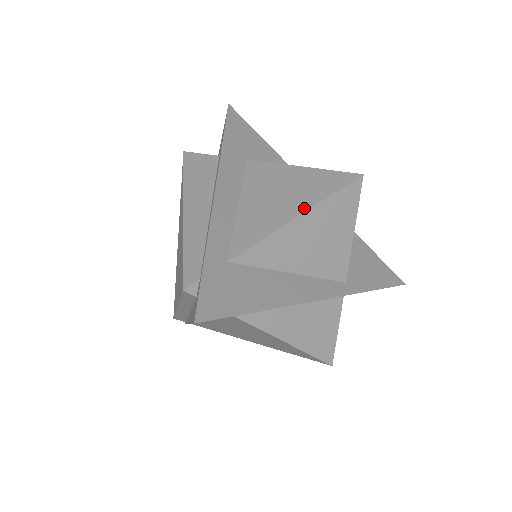
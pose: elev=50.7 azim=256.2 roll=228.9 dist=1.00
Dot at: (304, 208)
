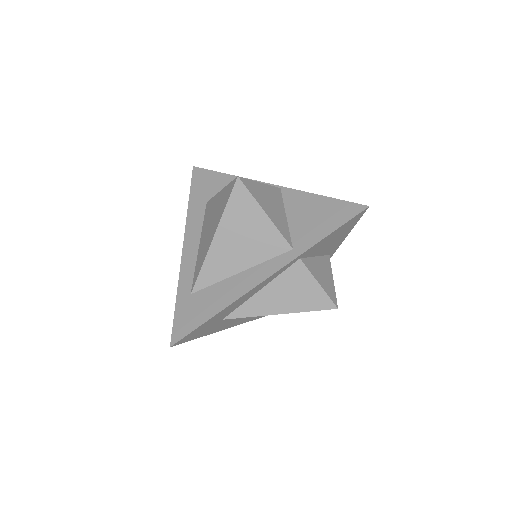
Dot at: (215, 230)
